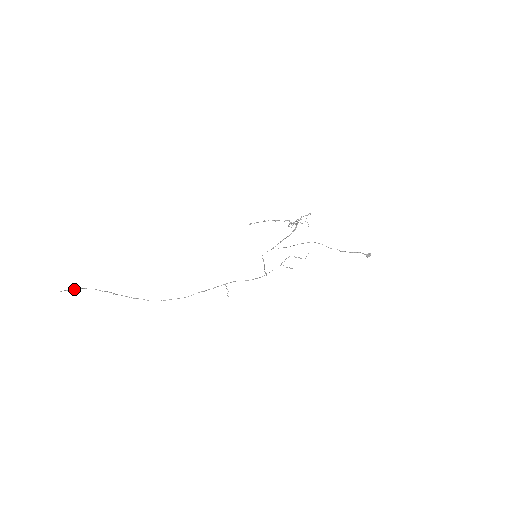
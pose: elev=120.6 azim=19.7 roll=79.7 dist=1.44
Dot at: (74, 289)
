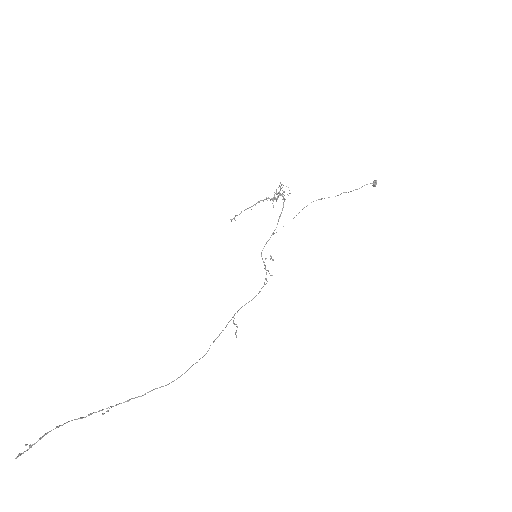
Dot at: (39, 439)
